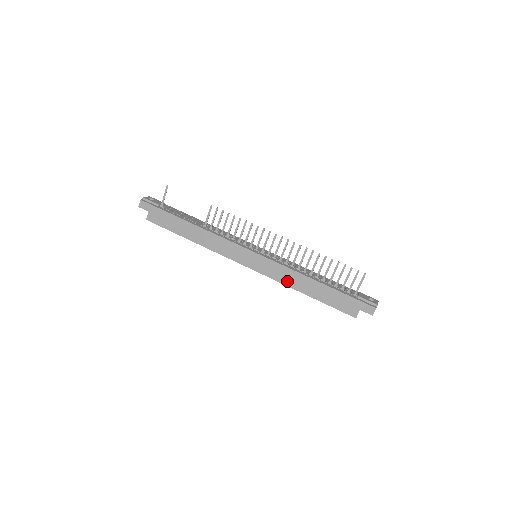
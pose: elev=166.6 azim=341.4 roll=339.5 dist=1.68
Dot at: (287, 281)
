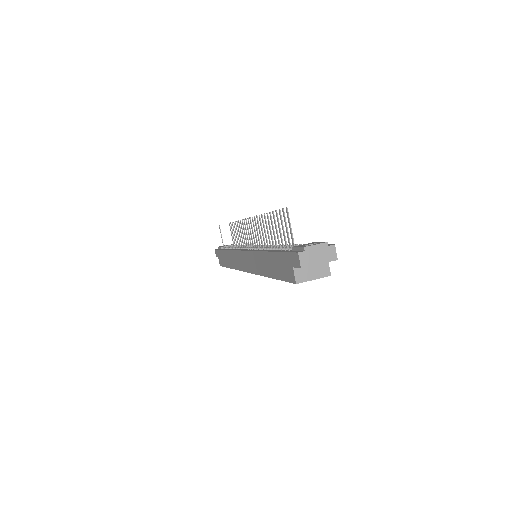
Dot at: (259, 269)
